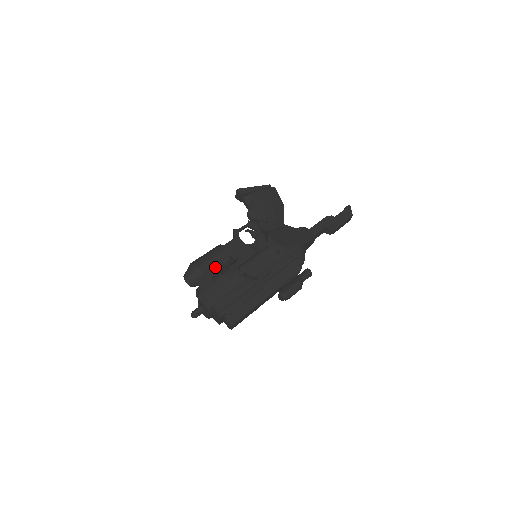
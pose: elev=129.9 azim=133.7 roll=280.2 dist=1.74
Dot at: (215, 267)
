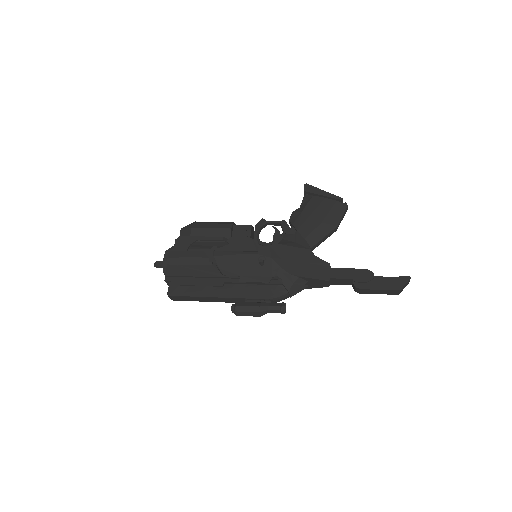
Dot at: (203, 237)
